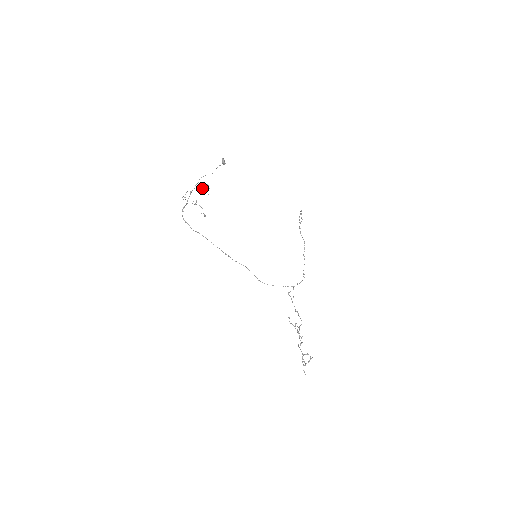
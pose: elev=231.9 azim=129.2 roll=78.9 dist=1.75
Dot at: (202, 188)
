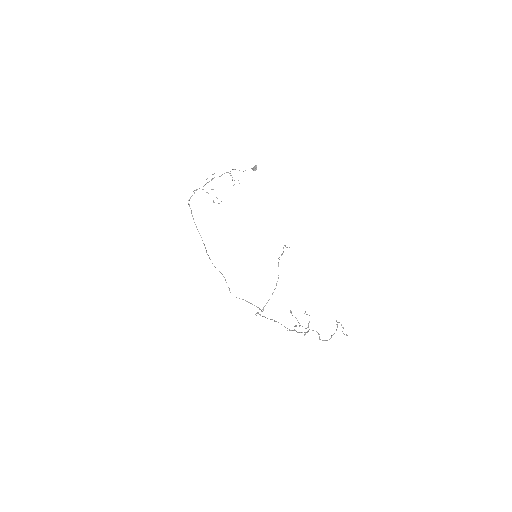
Dot at: occluded
